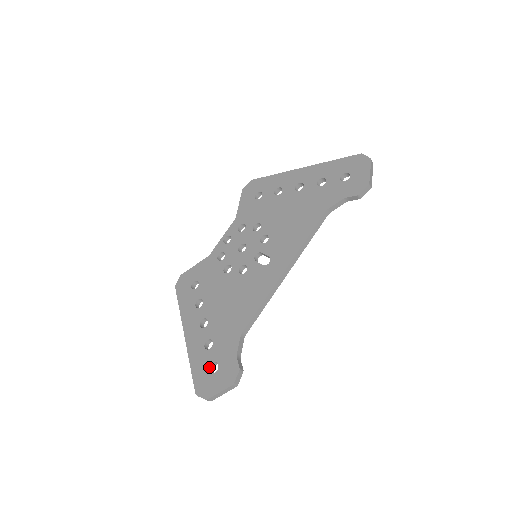
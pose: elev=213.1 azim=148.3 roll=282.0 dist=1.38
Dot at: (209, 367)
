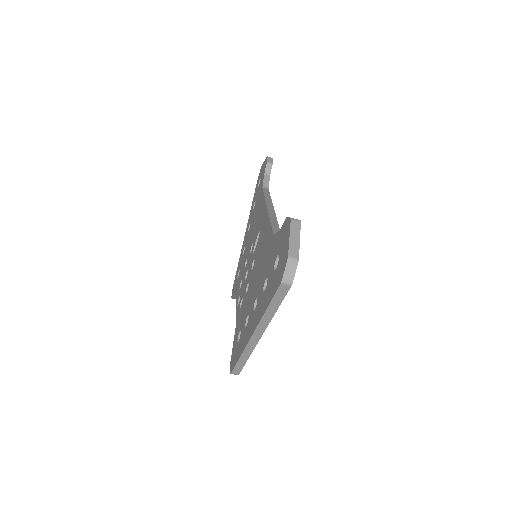
Dot at: (274, 271)
